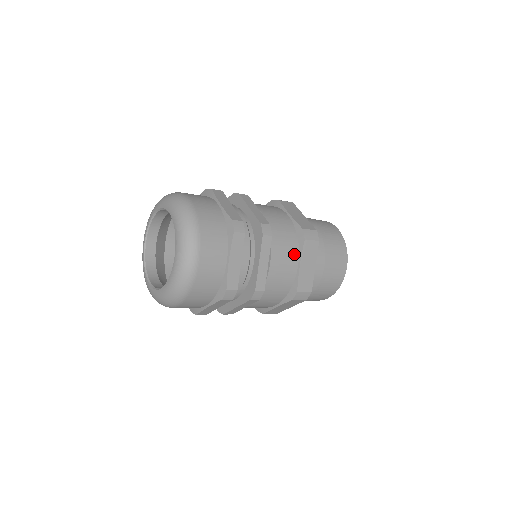
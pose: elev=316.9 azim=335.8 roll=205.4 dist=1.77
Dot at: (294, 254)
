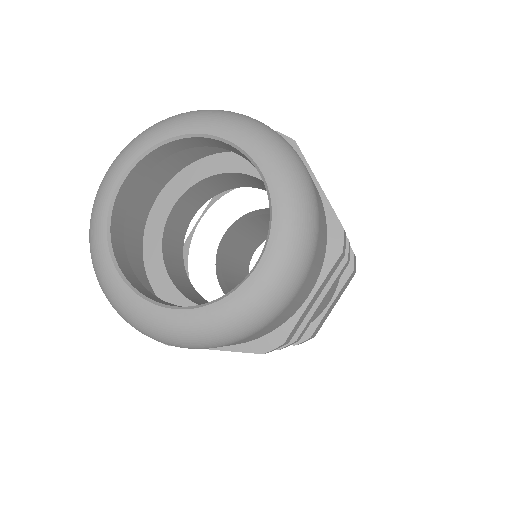
Dot at: occluded
